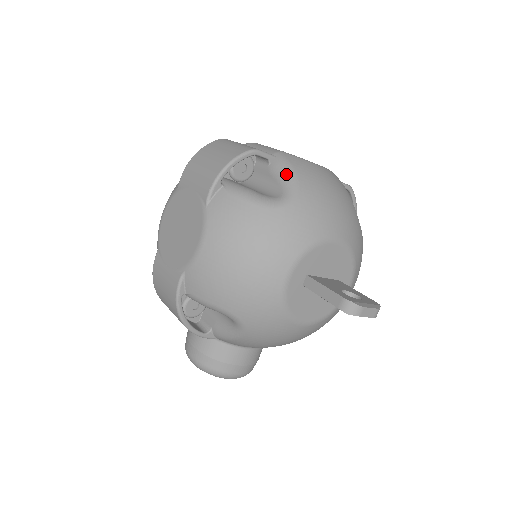
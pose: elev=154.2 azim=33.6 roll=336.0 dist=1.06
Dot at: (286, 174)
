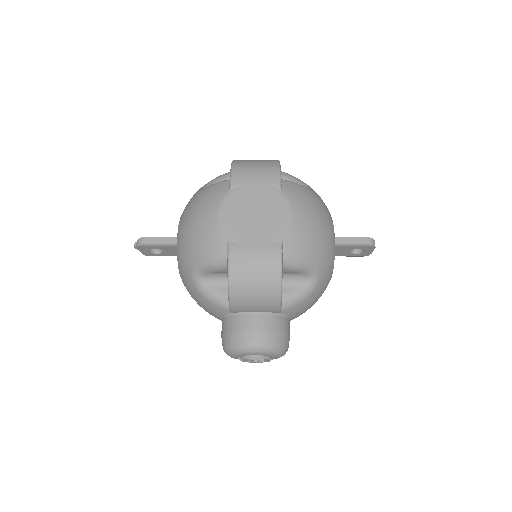
Dot at: (296, 178)
